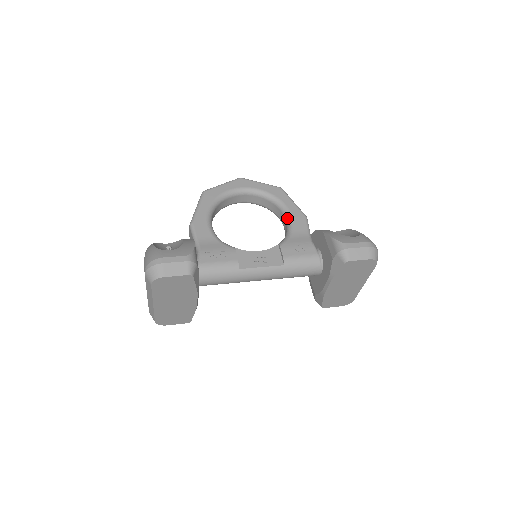
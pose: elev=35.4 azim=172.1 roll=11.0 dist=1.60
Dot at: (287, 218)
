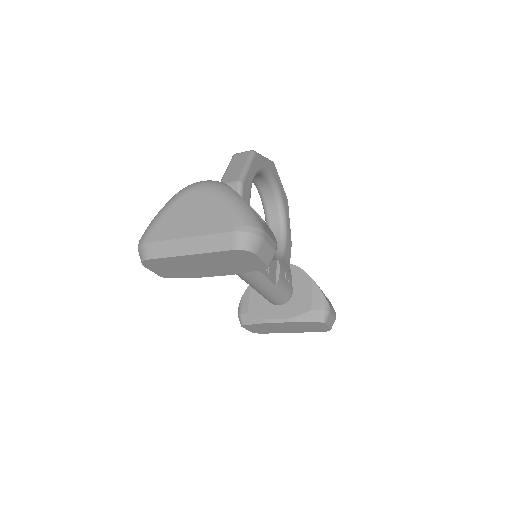
Dot at: (283, 235)
